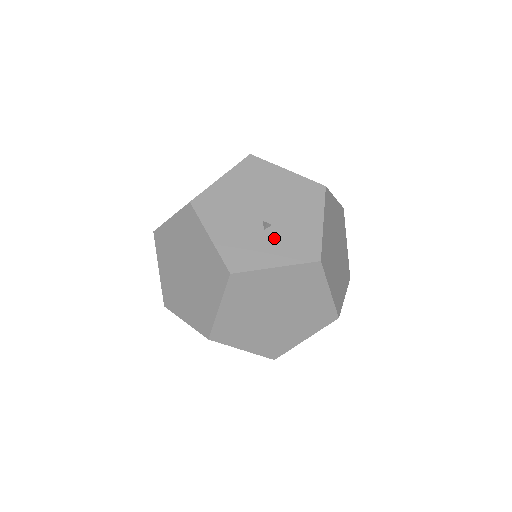
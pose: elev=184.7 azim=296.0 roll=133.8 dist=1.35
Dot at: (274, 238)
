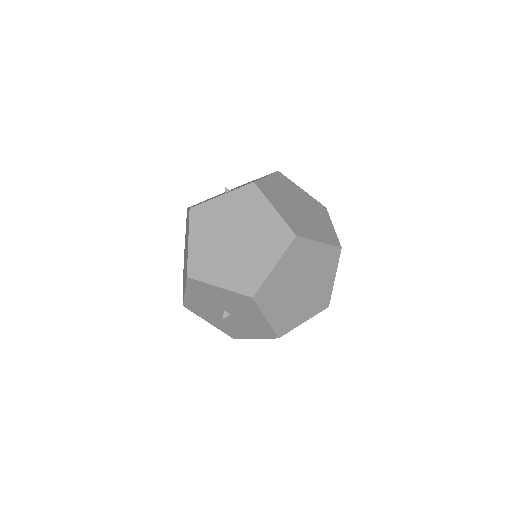
Dot at: occluded
